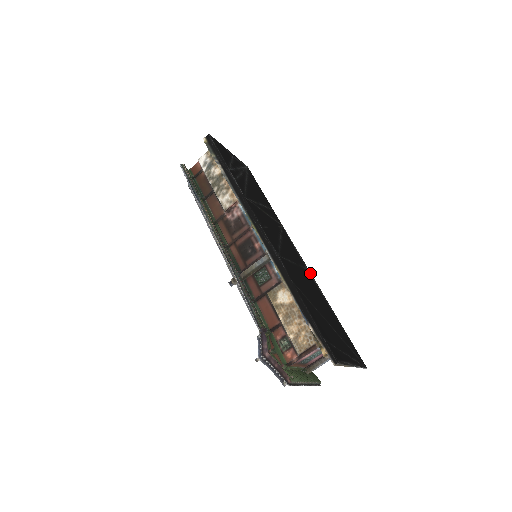
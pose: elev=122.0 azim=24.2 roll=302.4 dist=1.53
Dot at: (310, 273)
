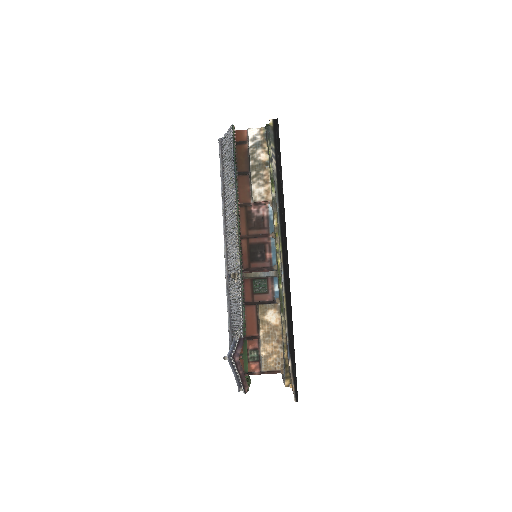
Dot at: occluded
